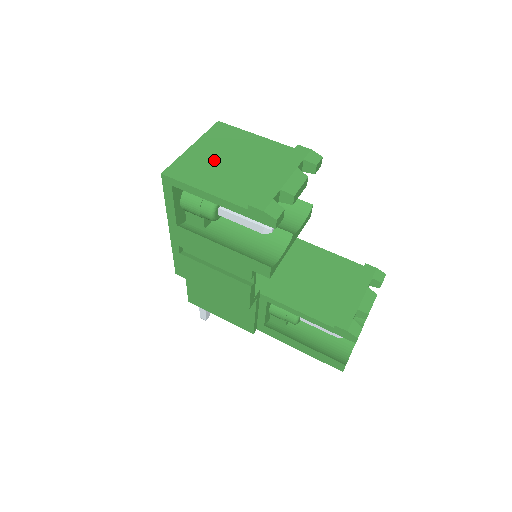
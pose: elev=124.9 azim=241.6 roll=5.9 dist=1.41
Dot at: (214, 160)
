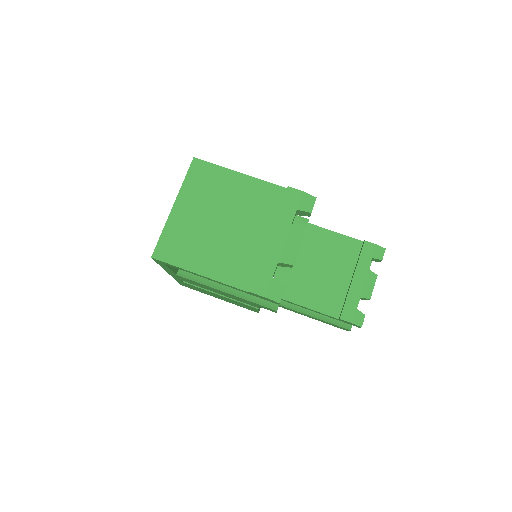
Dot at: (202, 225)
